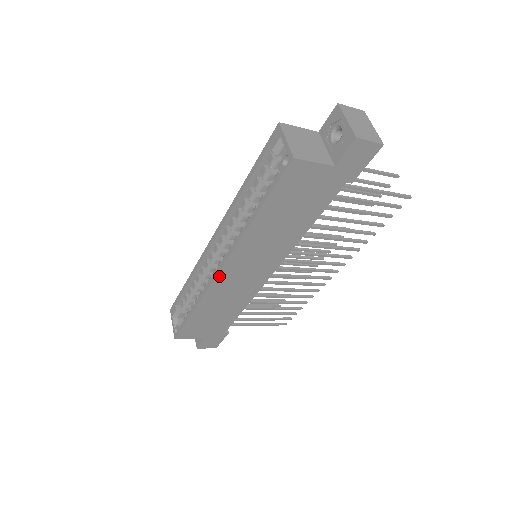
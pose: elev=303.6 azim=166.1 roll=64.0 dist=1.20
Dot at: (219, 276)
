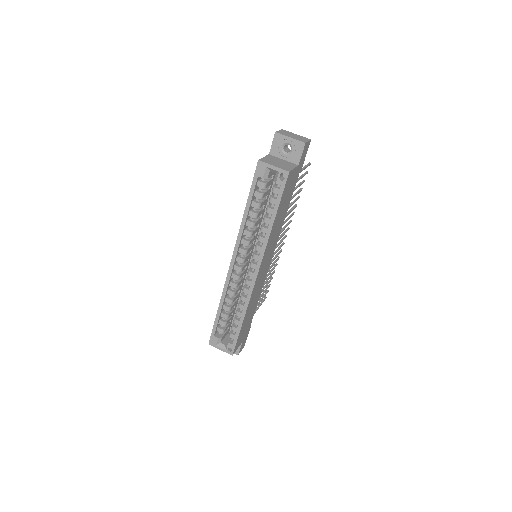
Dot at: (256, 280)
